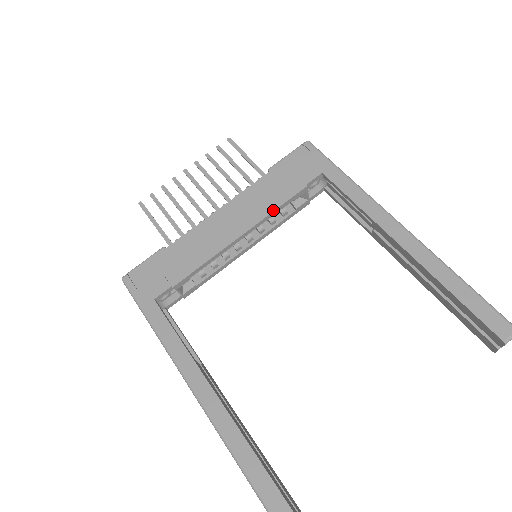
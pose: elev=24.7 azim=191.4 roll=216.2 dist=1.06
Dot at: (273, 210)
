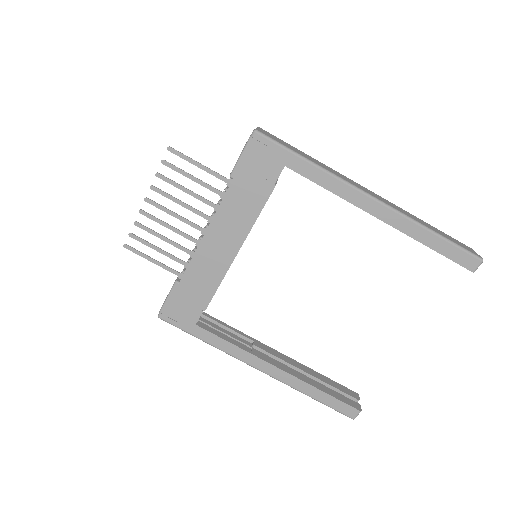
Dot at: (255, 220)
